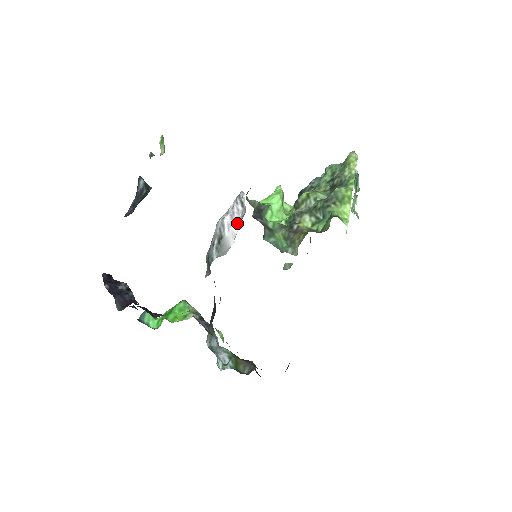
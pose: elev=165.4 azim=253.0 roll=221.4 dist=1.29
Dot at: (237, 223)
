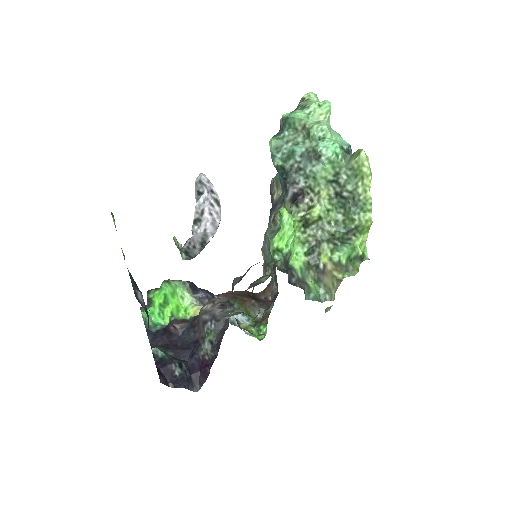
Dot at: occluded
